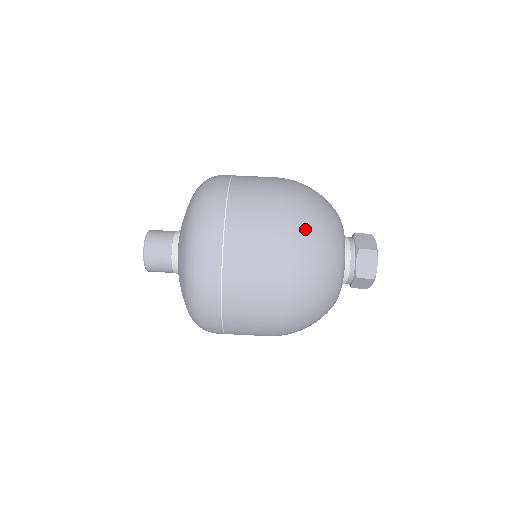
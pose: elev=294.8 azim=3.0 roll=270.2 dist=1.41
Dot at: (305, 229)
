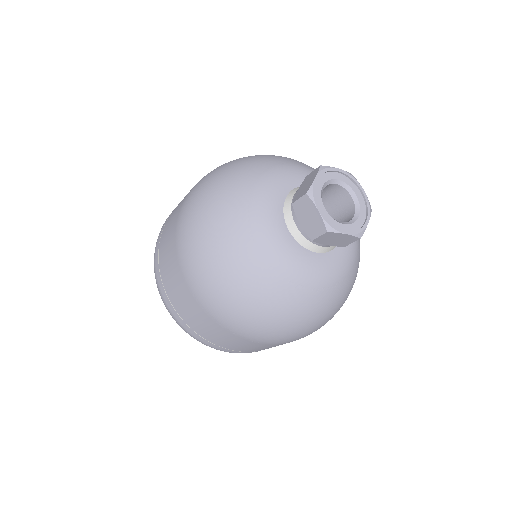
Dot at: (250, 320)
